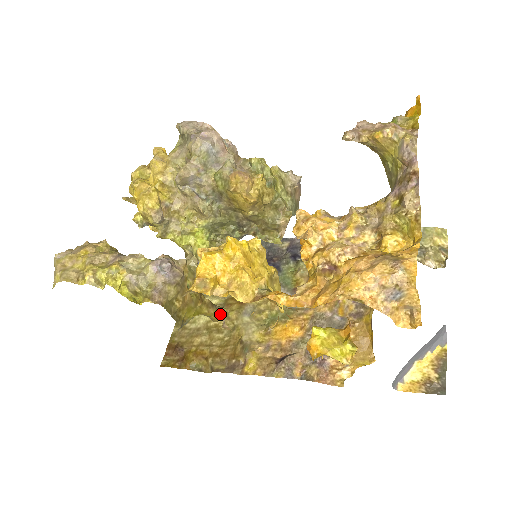
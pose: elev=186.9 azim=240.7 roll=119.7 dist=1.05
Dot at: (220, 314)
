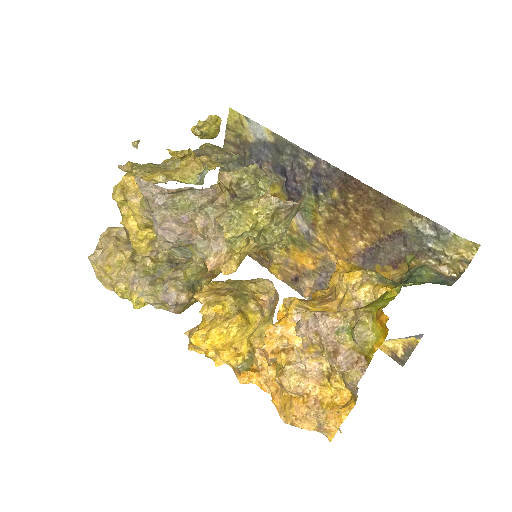
Dot at: occluded
